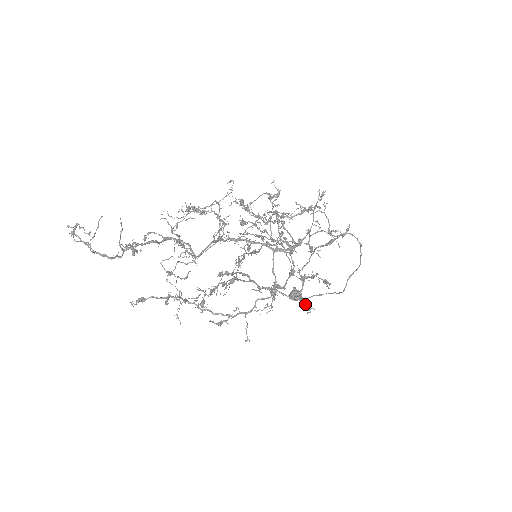
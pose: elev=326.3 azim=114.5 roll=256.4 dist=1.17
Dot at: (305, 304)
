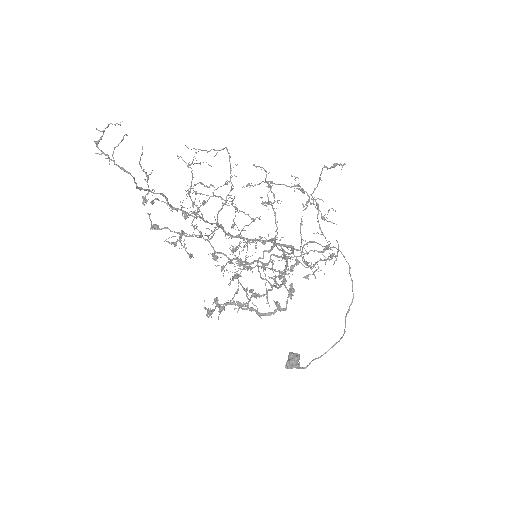
Dot at: (323, 235)
